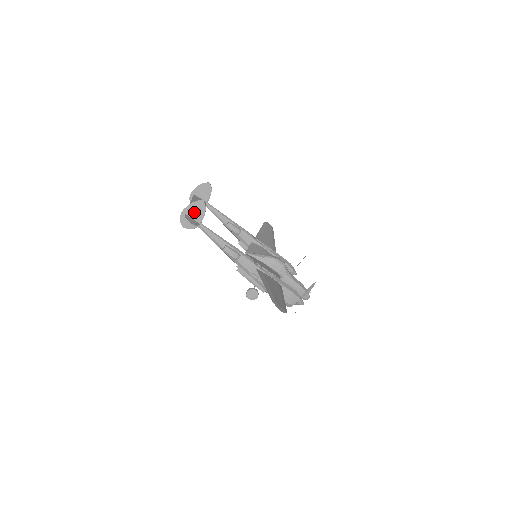
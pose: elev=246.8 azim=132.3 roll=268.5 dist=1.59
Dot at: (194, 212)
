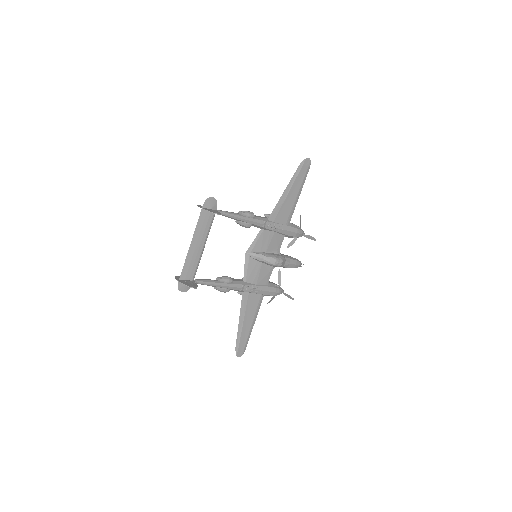
Dot at: (187, 283)
